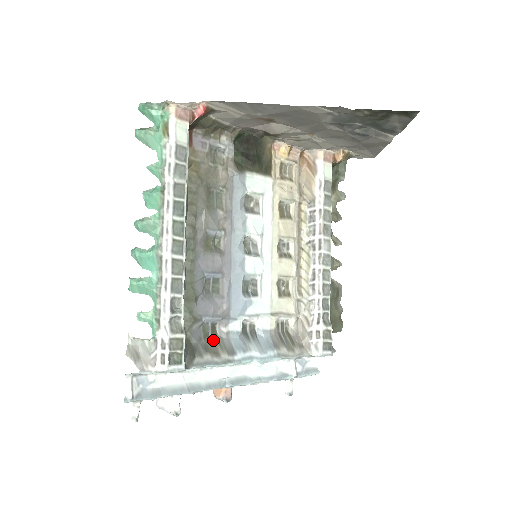
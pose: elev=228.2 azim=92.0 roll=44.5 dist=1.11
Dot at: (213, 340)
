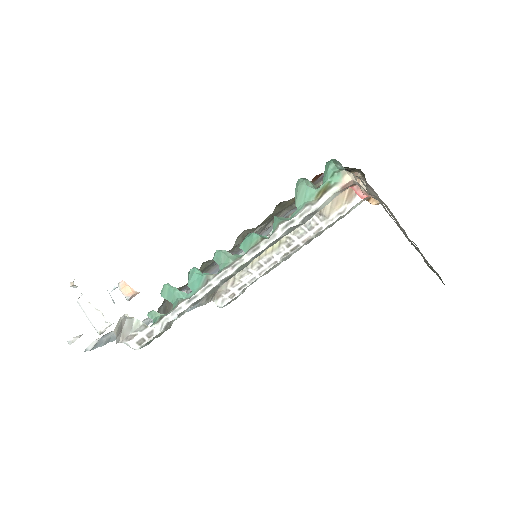
Dot at: occluded
